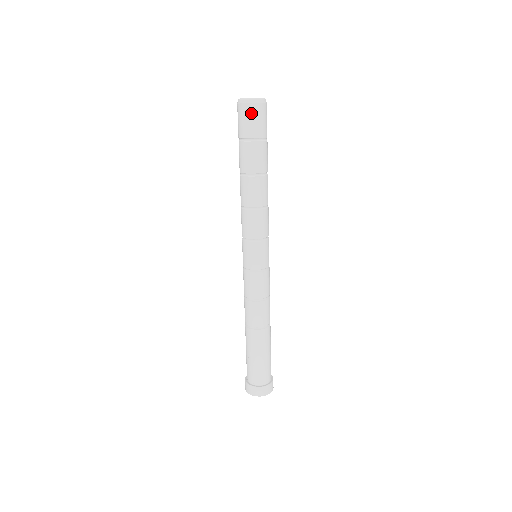
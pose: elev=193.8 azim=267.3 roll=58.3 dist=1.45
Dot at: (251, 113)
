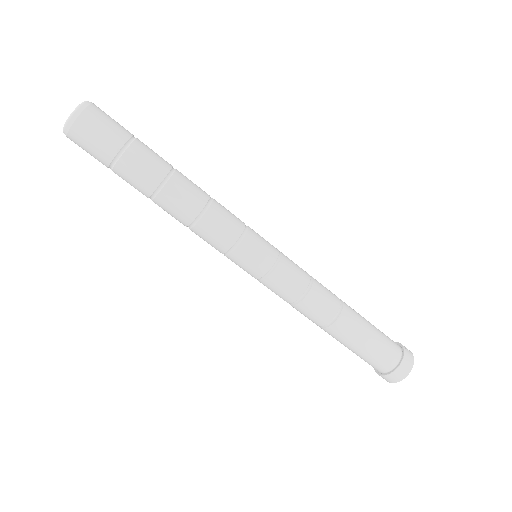
Dot at: (84, 134)
